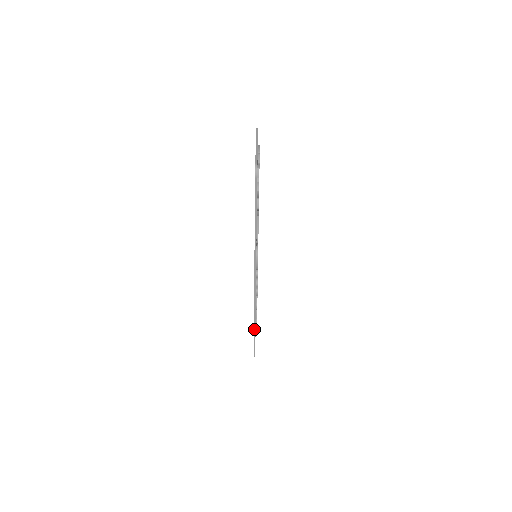
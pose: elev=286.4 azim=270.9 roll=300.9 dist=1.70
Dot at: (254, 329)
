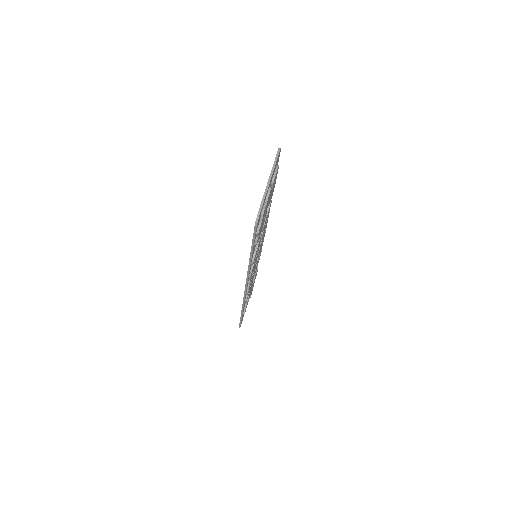
Dot at: (241, 313)
